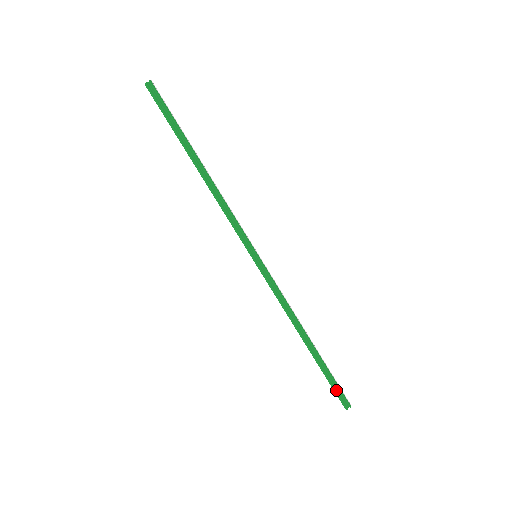
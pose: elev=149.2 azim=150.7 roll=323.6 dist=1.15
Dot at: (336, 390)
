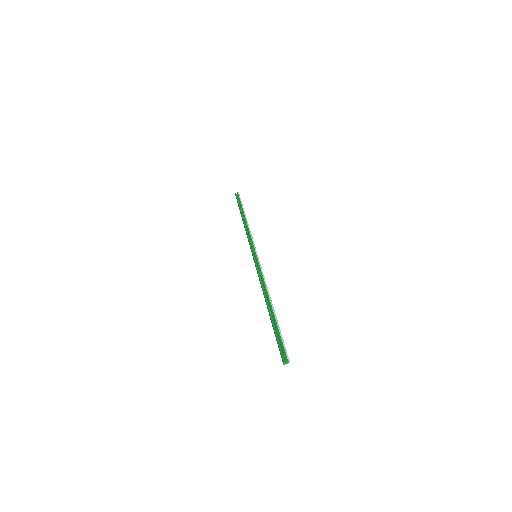
Dot at: (279, 344)
